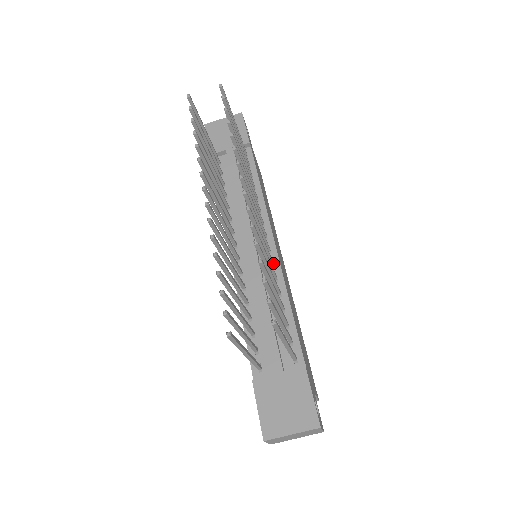
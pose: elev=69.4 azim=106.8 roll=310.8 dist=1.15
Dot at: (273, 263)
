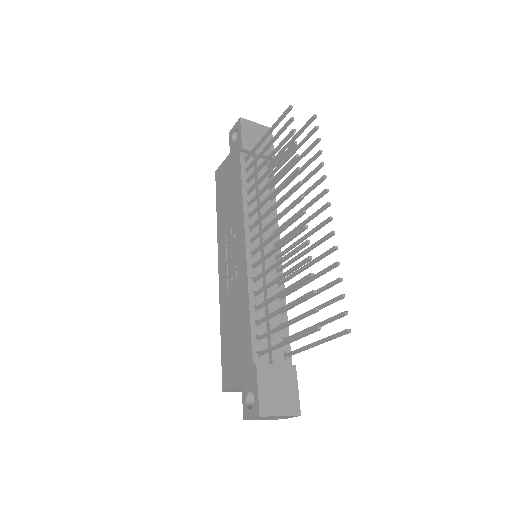
Dot at: (280, 271)
